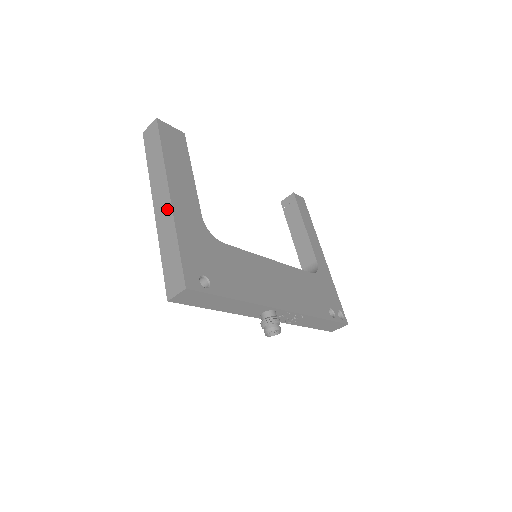
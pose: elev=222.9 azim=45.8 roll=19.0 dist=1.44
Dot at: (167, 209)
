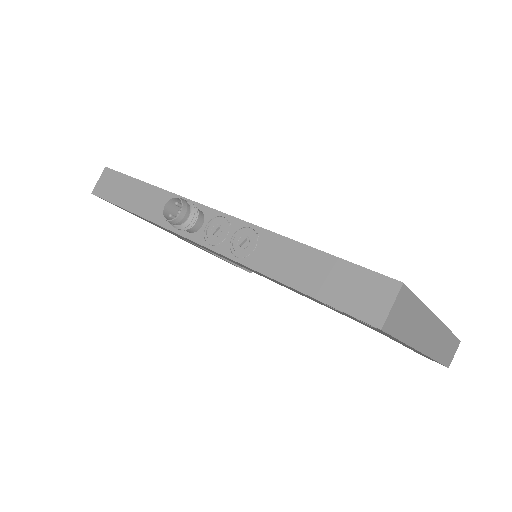
Dot at: occluded
